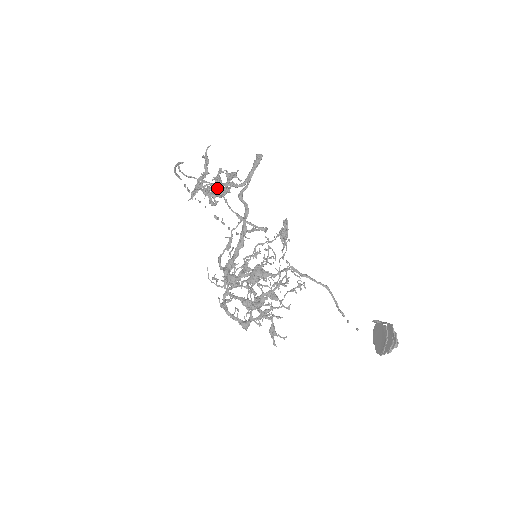
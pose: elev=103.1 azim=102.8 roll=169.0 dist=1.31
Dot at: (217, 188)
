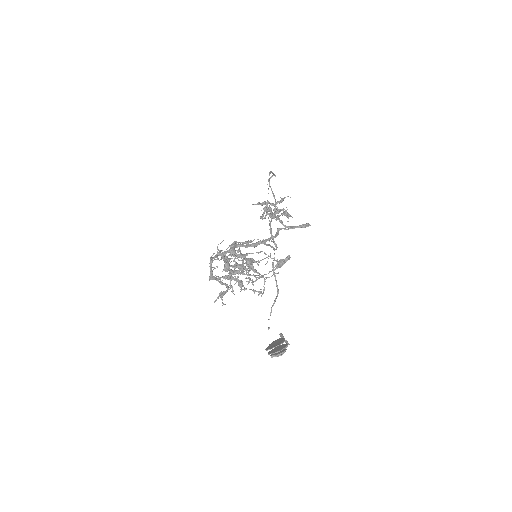
Dot at: occluded
